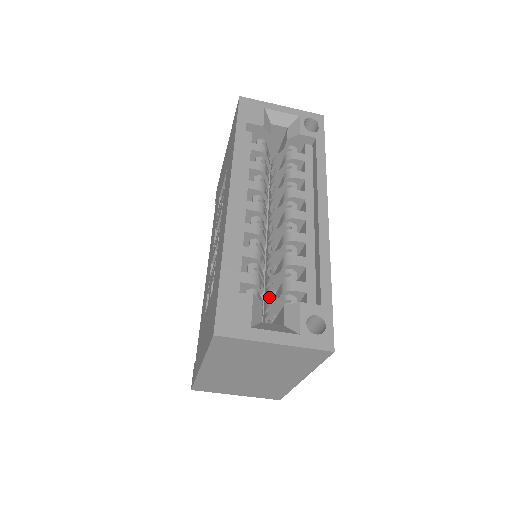
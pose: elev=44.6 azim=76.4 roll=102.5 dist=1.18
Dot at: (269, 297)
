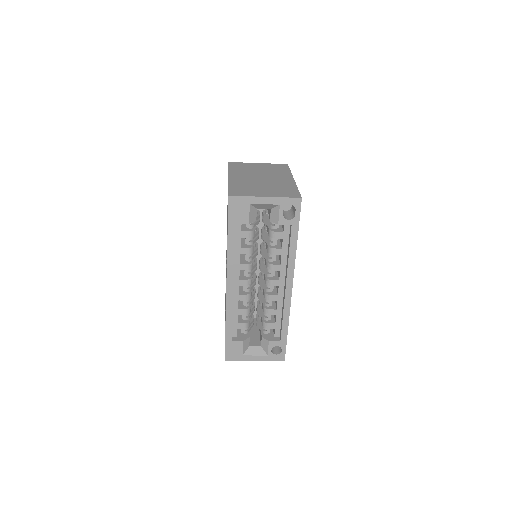
Dot at: occluded
